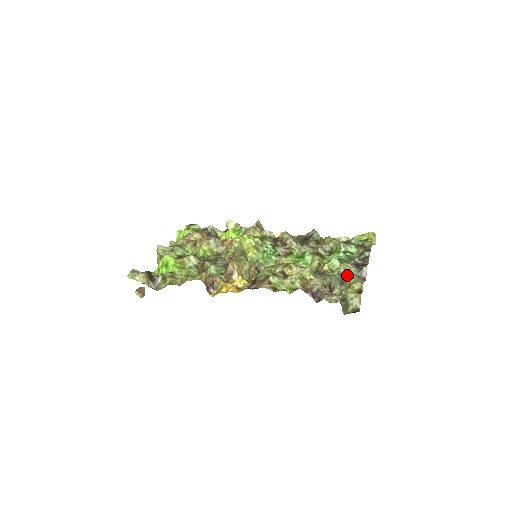
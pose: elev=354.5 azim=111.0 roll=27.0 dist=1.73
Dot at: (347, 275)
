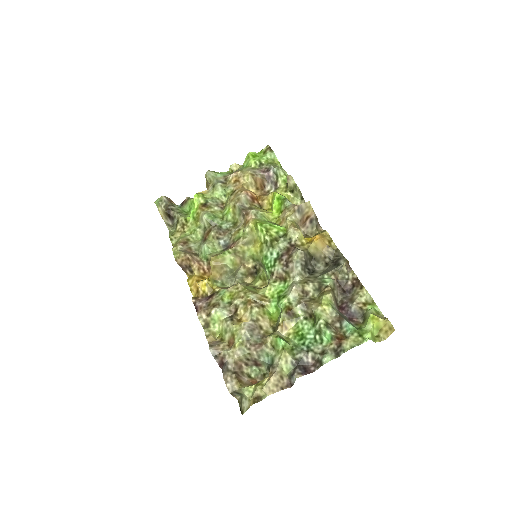
Dot at: (273, 368)
